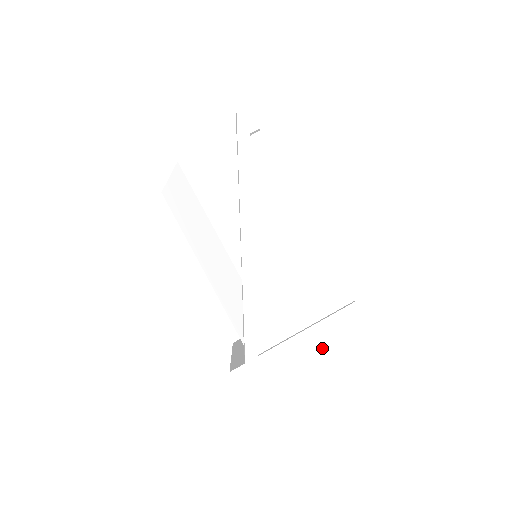
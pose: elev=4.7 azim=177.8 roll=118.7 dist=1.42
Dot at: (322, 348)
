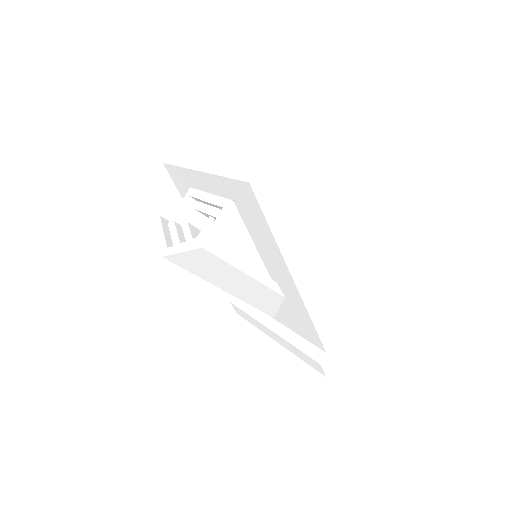
Dot at: occluded
